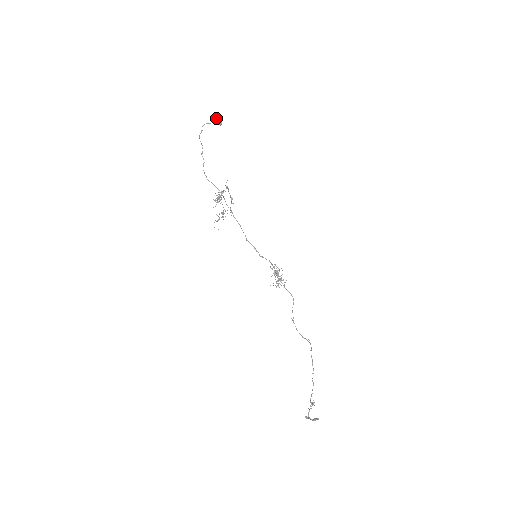
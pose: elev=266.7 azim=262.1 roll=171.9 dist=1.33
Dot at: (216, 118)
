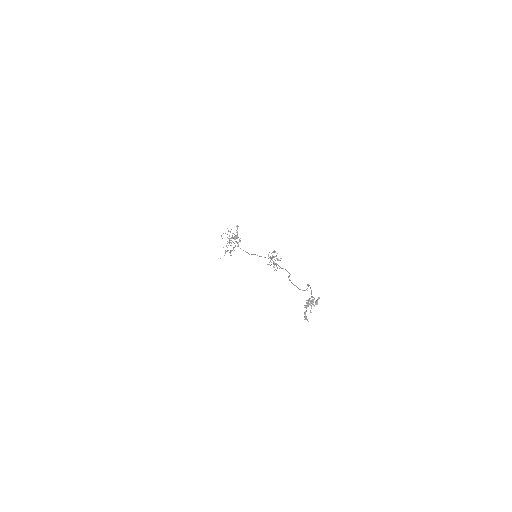
Dot at: (234, 236)
